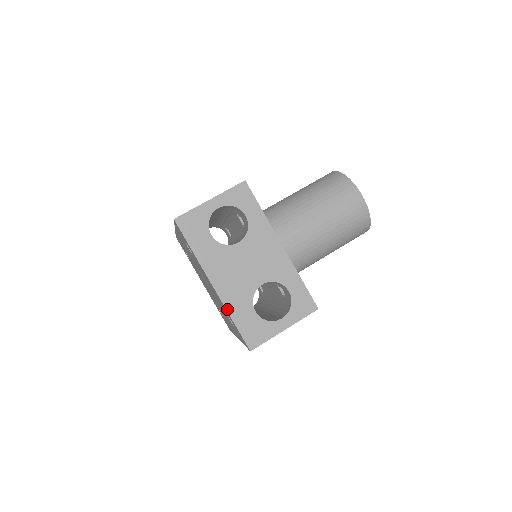
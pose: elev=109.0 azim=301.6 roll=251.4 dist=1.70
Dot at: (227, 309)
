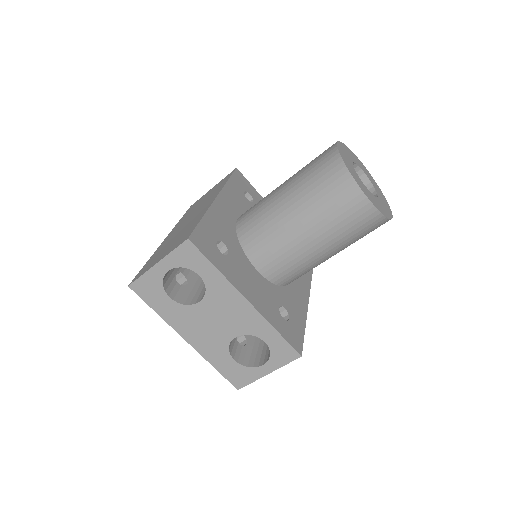
Dot at: (206, 359)
